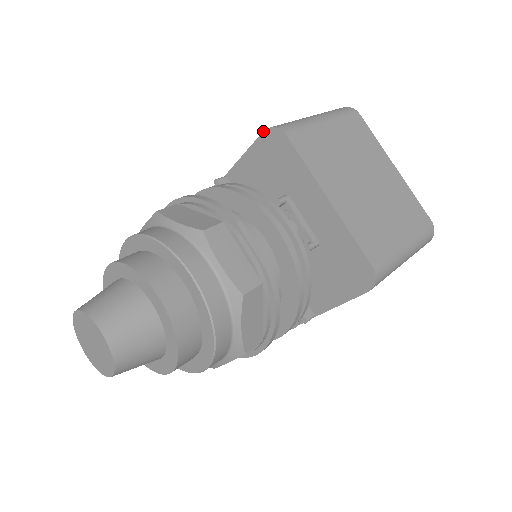
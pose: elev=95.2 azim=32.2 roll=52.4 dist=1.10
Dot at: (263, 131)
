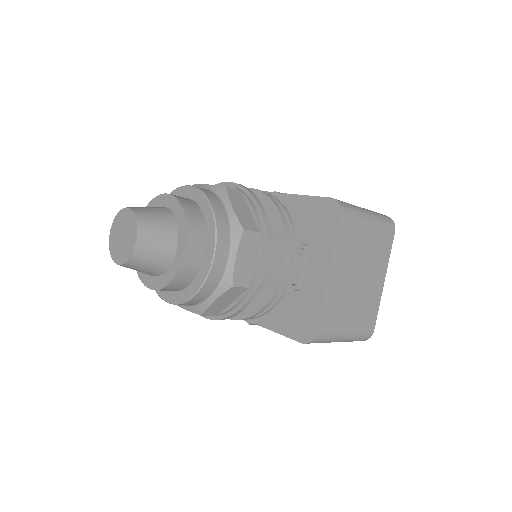
Dot at: (330, 197)
